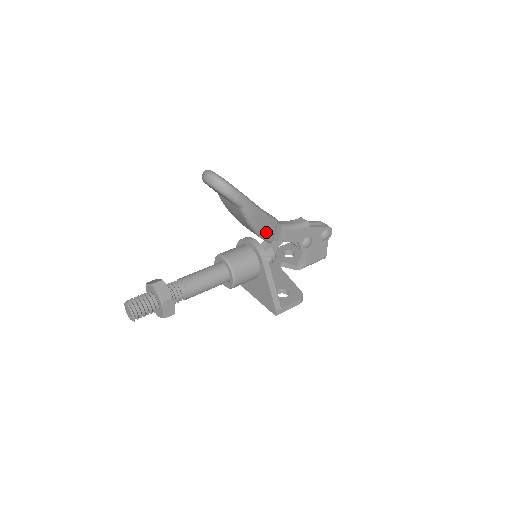
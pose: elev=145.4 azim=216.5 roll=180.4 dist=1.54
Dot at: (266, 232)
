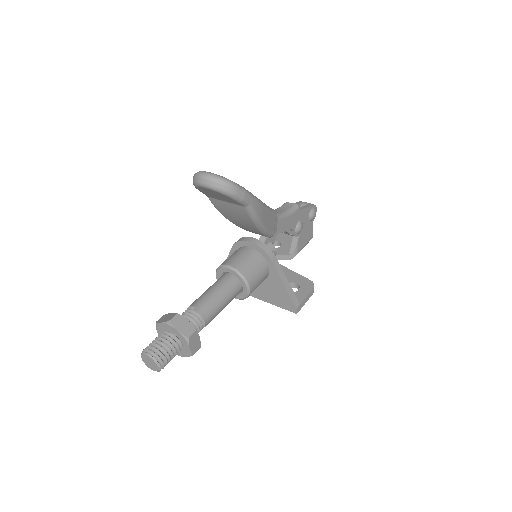
Dot at: (269, 227)
